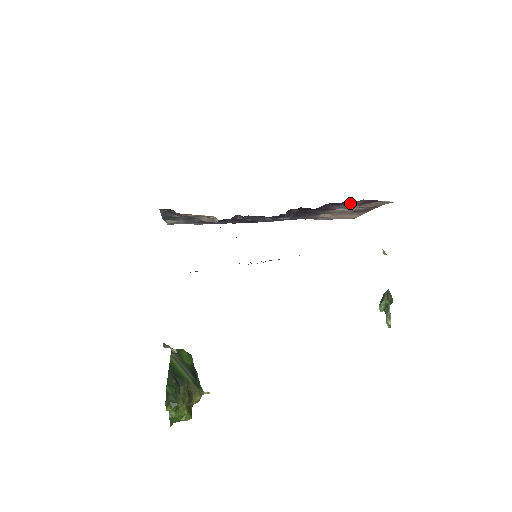
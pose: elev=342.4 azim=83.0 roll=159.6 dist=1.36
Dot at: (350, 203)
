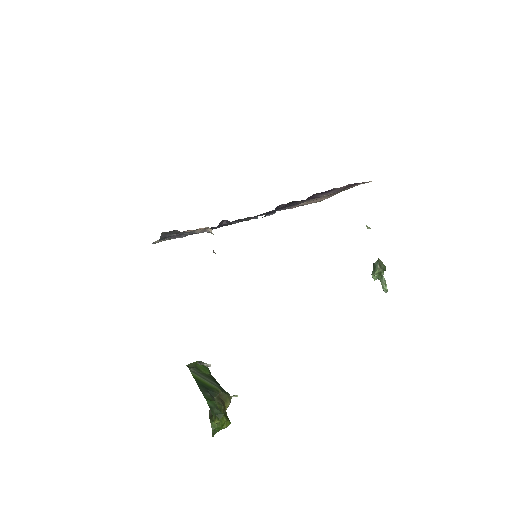
Dot at: (335, 189)
